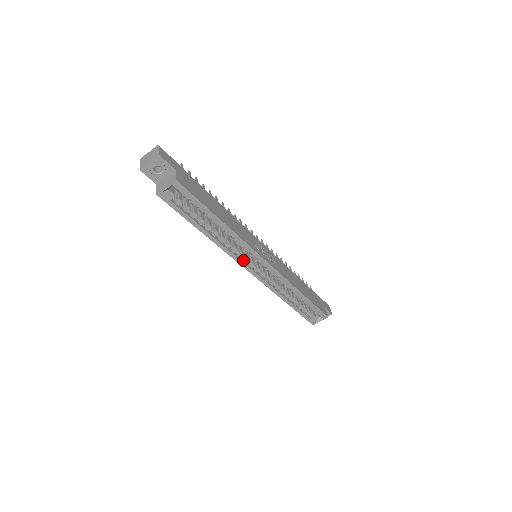
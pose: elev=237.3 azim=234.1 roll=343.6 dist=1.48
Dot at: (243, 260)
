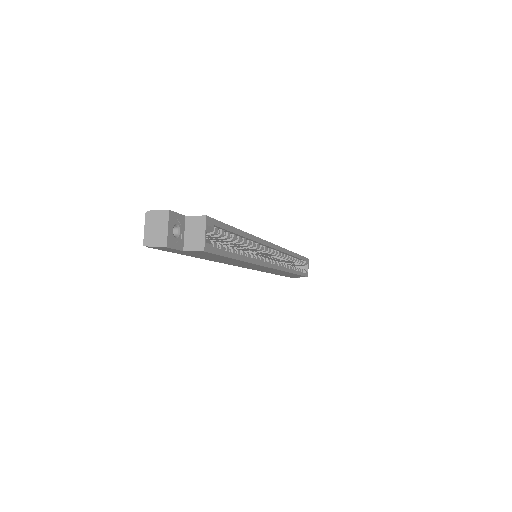
Dot at: occluded
